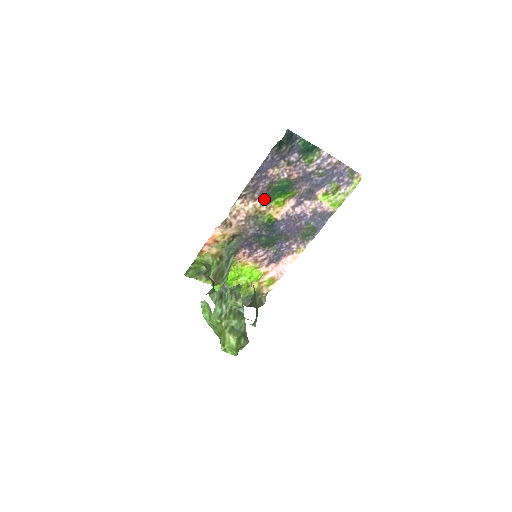
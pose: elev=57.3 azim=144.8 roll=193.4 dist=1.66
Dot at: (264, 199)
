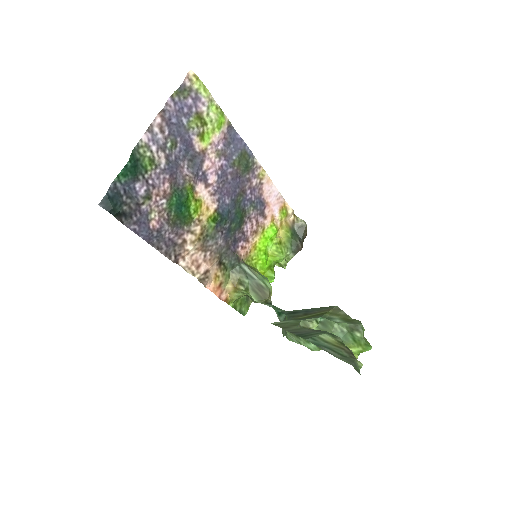
Dot at: (187, 229)
